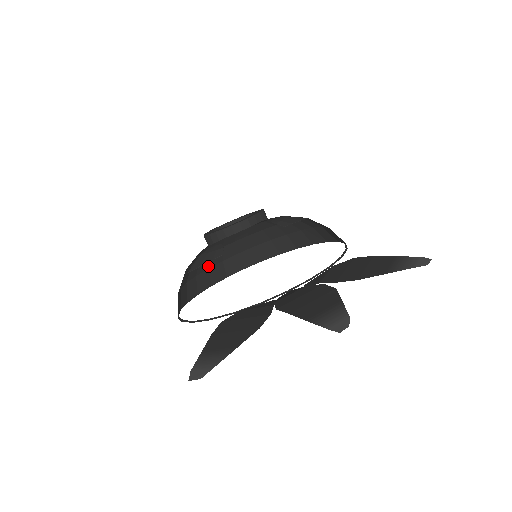
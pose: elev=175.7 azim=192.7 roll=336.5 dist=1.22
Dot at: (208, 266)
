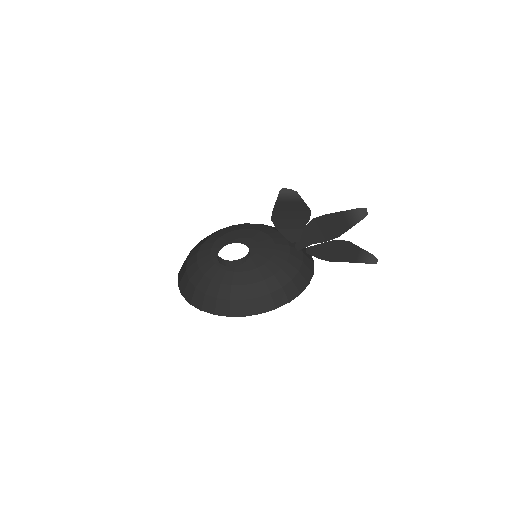
Dot at: (190, 278)
